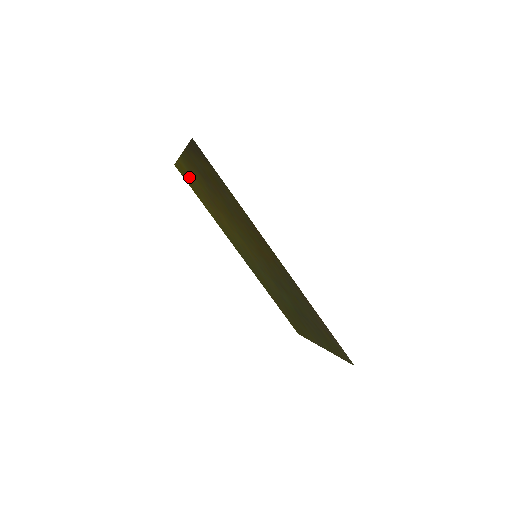
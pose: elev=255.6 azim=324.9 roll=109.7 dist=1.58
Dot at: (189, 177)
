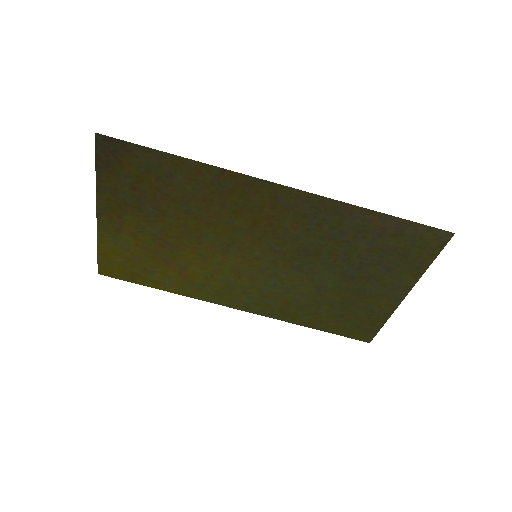
Dot at: (123, 258)
